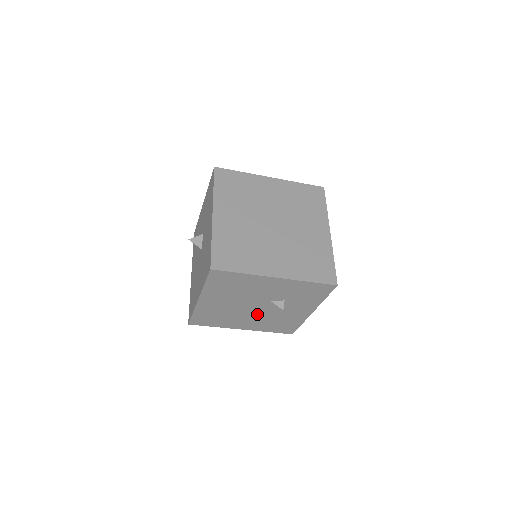
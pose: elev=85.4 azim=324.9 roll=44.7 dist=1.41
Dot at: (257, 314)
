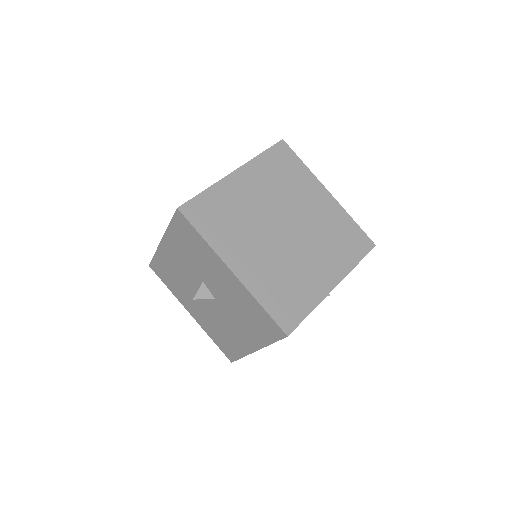
Dot at: occluded
